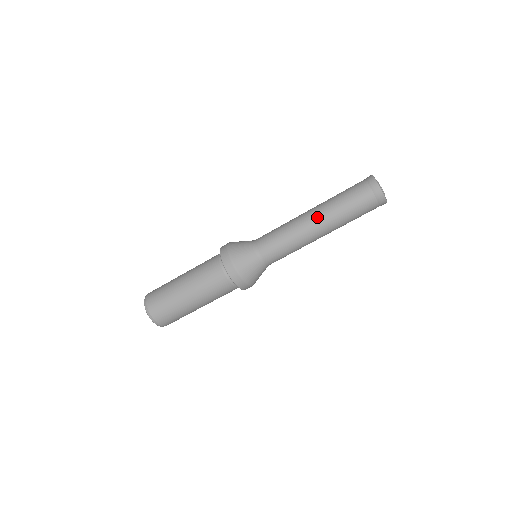
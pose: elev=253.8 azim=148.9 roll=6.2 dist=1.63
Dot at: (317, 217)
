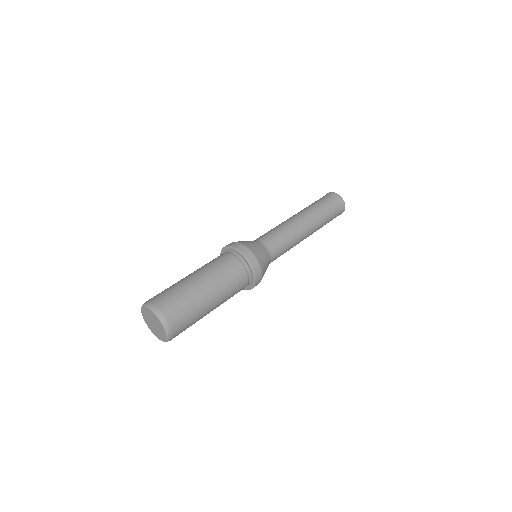
Dot at: (302, 214)
